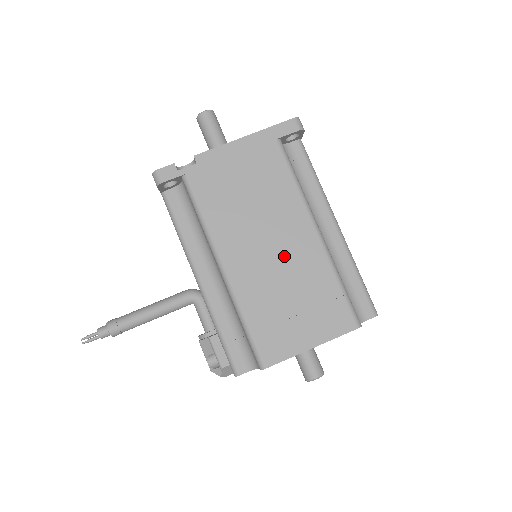
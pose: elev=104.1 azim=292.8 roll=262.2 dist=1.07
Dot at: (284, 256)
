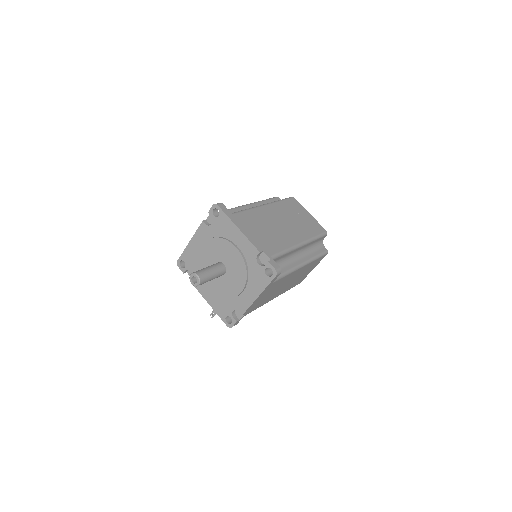
Dot at: occluded
